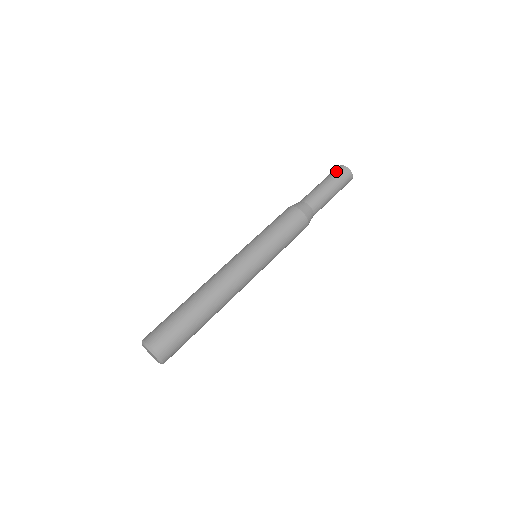
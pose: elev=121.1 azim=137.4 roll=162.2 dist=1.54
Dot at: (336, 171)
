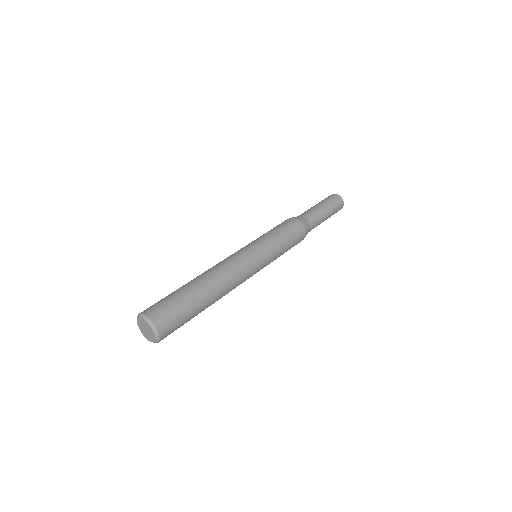
Dot at: occluded
